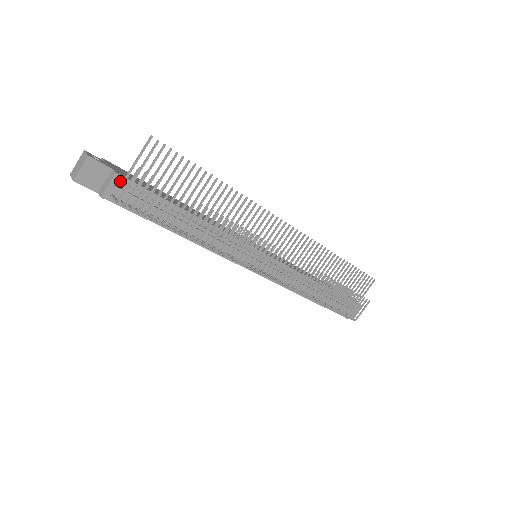
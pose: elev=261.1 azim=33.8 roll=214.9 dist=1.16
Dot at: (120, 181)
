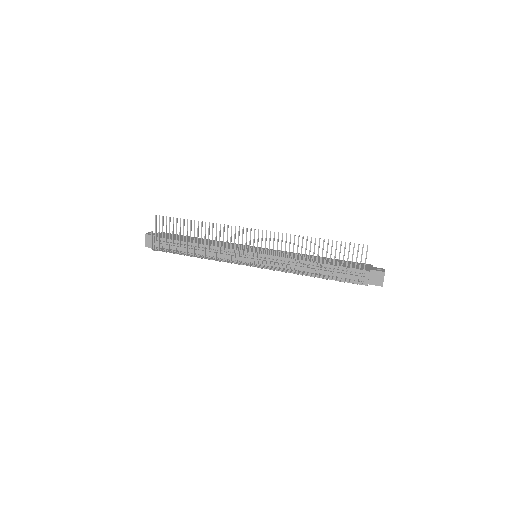
Dot at: (157, 240)
